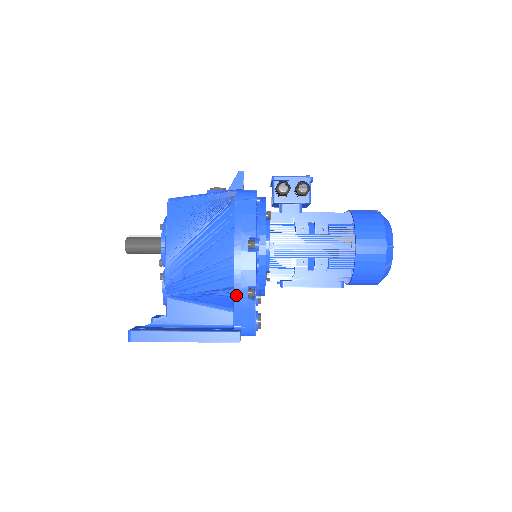
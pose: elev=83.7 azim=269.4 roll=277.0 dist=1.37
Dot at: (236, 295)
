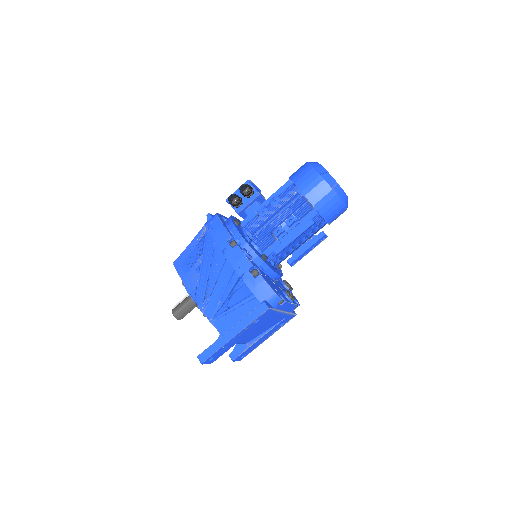
Dot at: (245, 281)
